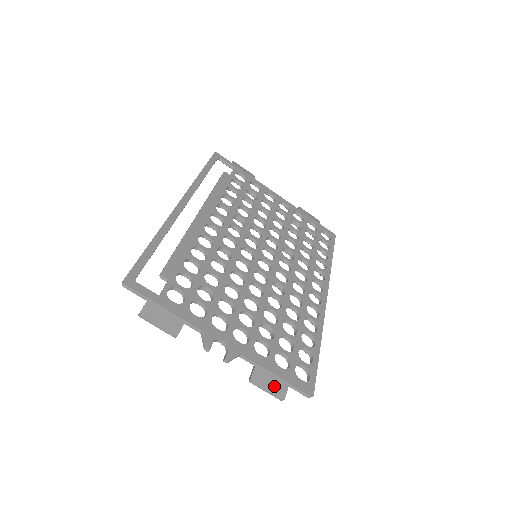
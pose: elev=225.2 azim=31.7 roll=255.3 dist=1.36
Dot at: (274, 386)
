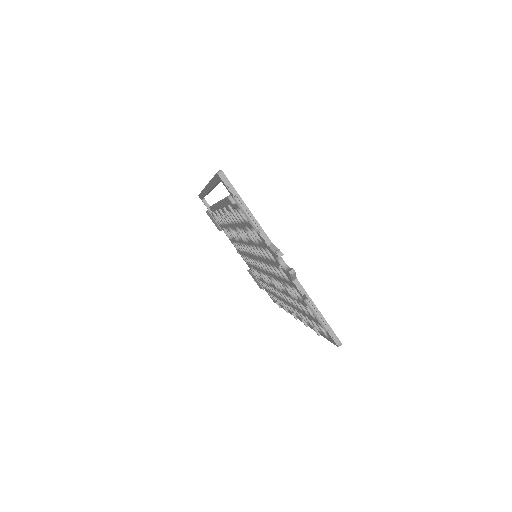
Dot at: occluded
